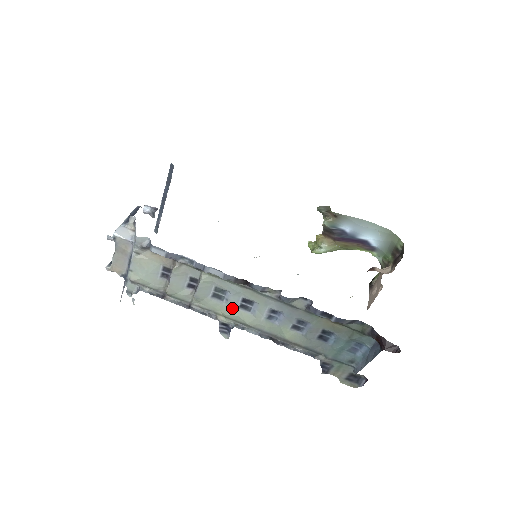
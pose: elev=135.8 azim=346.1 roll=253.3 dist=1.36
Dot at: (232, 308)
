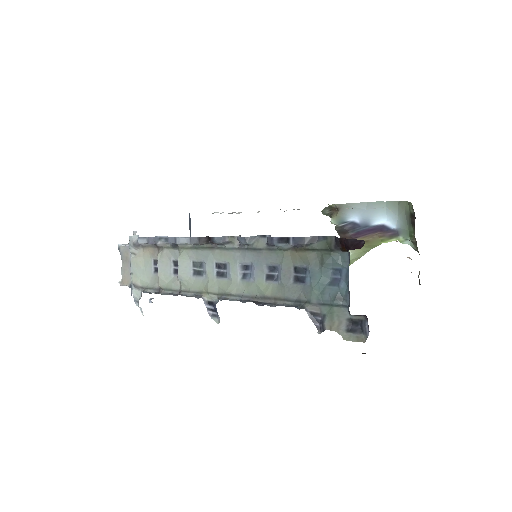
Dot at: (211, 280)
